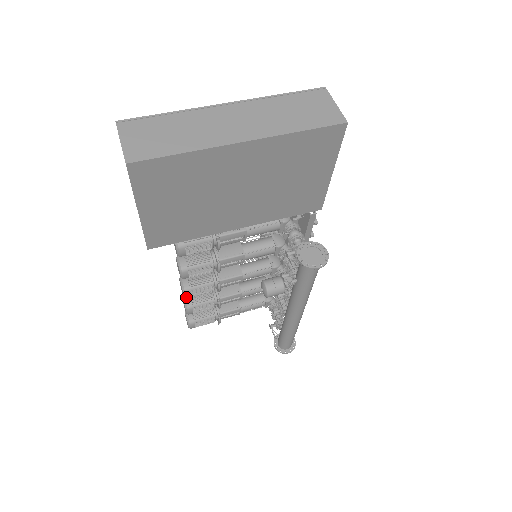
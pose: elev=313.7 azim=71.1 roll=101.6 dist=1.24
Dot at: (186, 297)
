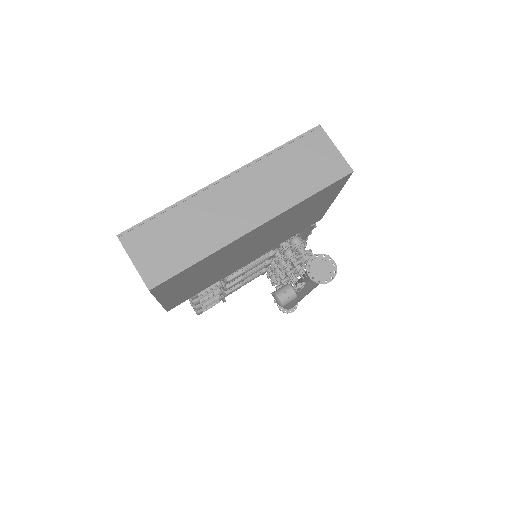
Dot at: occluded
